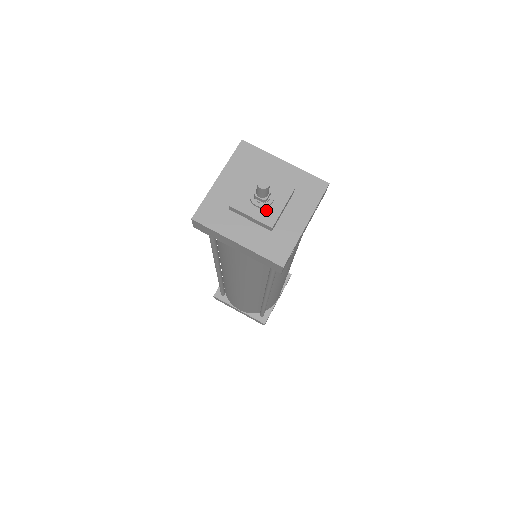
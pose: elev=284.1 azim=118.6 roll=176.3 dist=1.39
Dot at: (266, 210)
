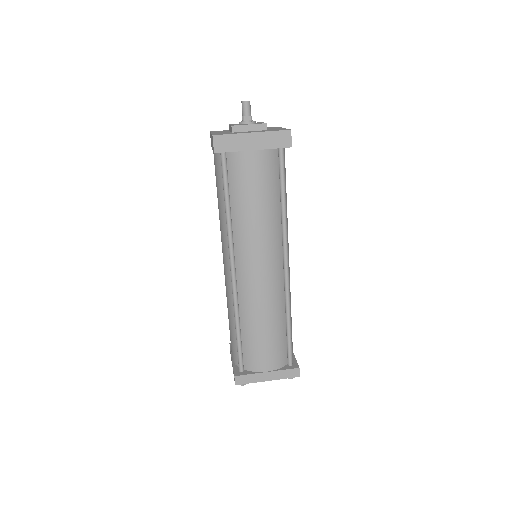
Dot at: (255, 123)
